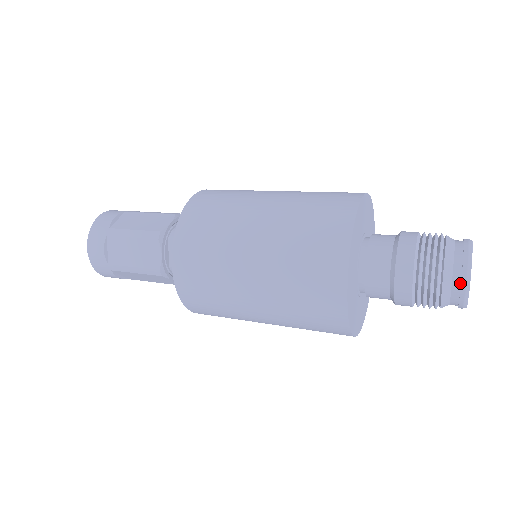
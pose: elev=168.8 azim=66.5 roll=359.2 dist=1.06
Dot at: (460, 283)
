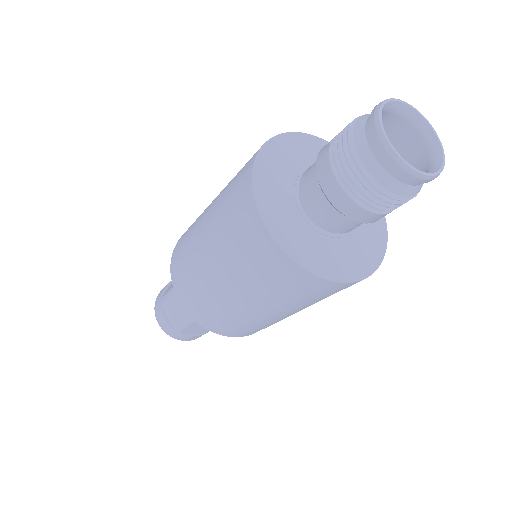
Dot at: (383, 153)
